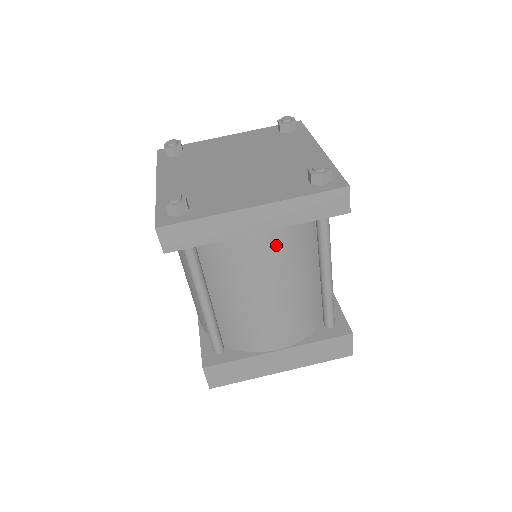
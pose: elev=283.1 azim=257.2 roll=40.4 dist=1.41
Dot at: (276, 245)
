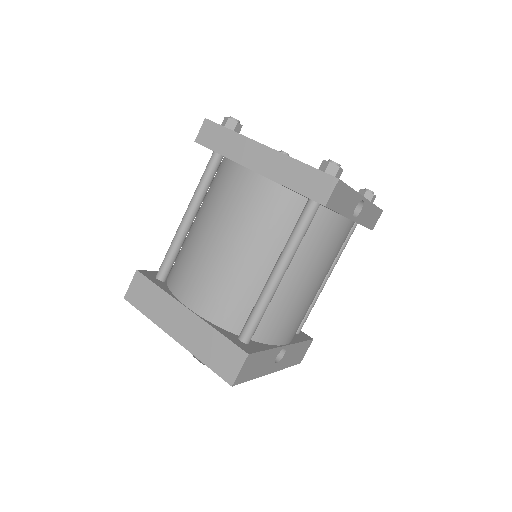
Dot at: (258, 195)
